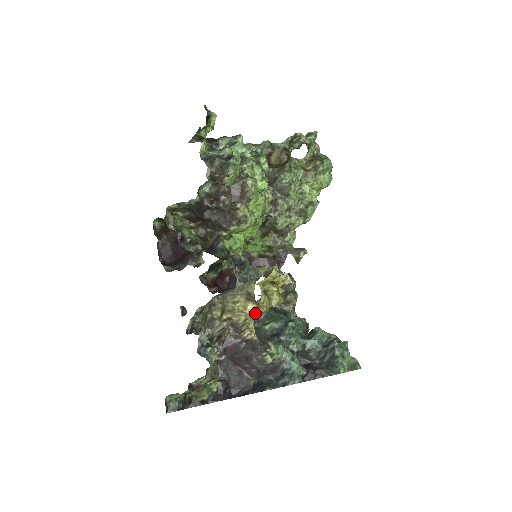
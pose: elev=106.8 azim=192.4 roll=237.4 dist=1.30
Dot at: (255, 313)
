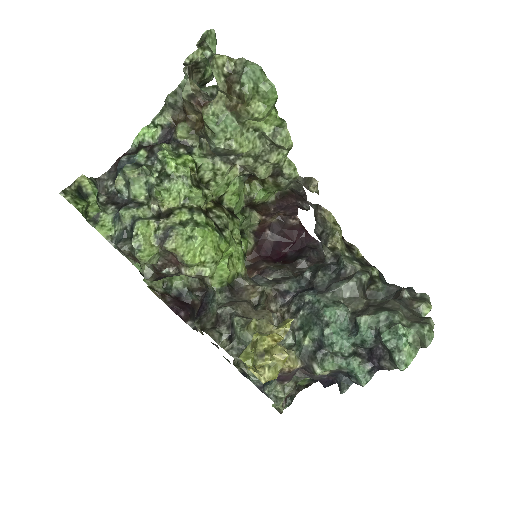
Dot at: occluded
